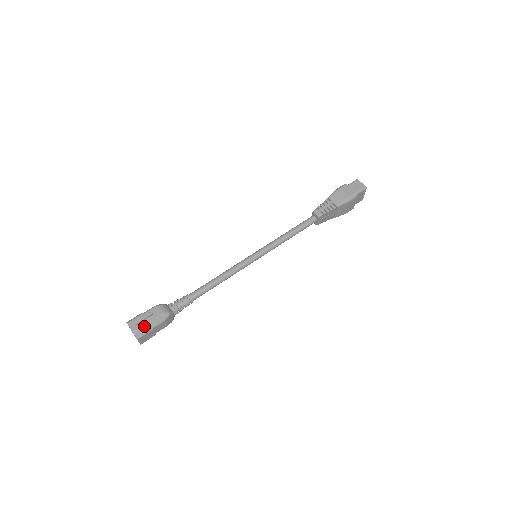
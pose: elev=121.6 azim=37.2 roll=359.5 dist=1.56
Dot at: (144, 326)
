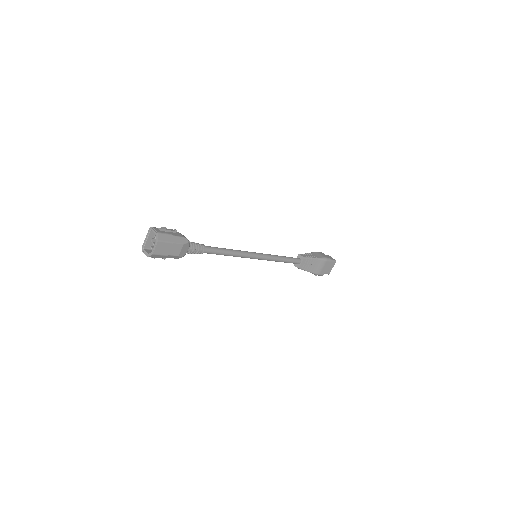
Dot at: (168, 234)
